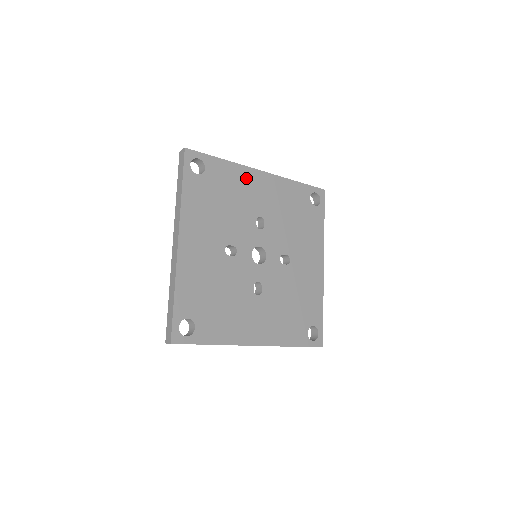
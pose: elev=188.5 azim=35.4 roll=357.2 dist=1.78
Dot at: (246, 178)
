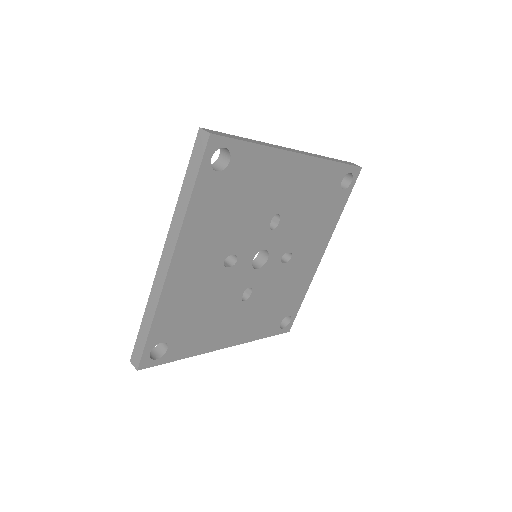
Dot at: (278, 167)
